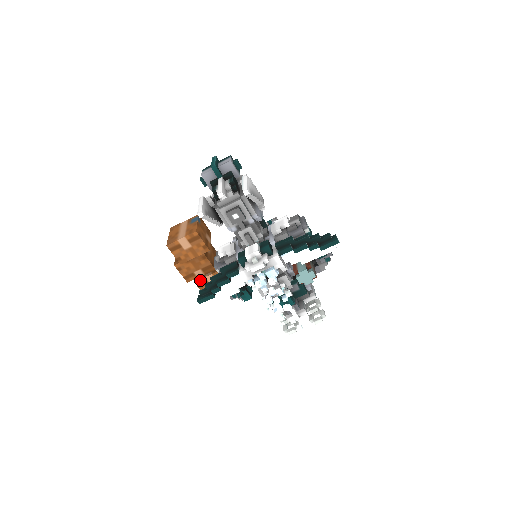
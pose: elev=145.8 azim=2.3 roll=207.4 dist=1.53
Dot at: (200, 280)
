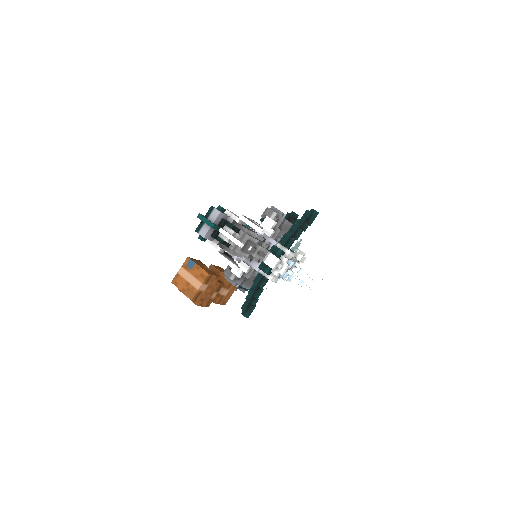
Dot at: (218, 299)
